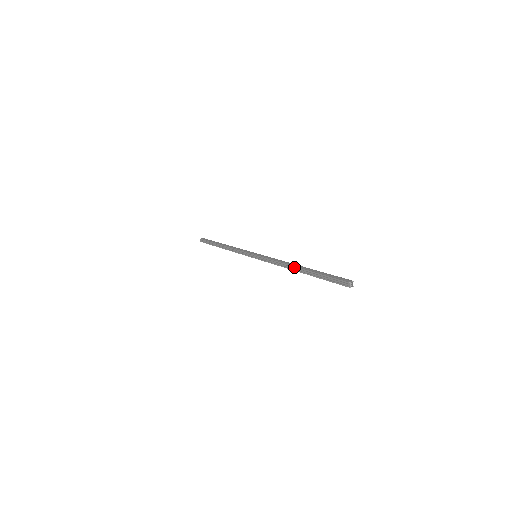
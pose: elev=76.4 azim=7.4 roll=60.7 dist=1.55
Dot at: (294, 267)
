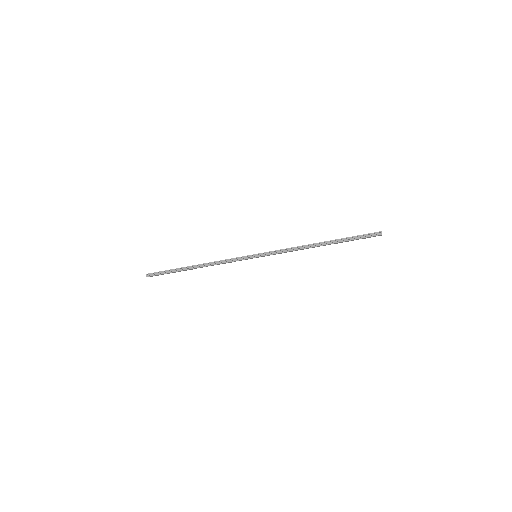
Dot at: (316, 243)
